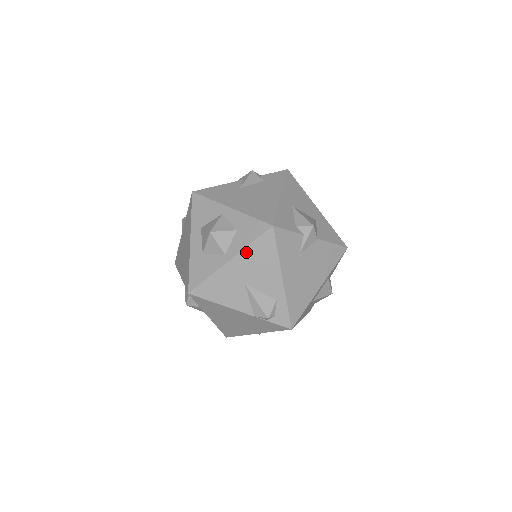
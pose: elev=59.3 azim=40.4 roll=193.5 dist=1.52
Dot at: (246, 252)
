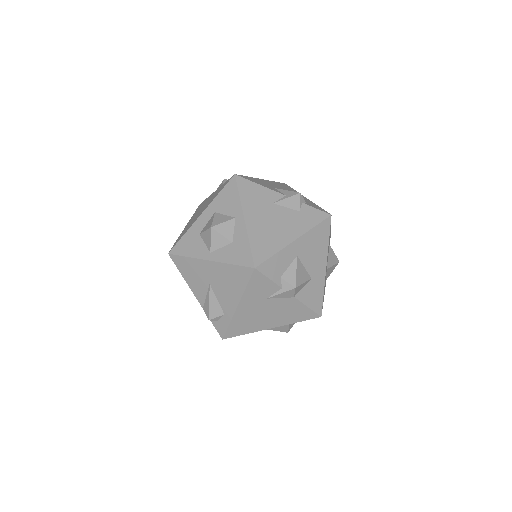
Dot at: (224, 266)
